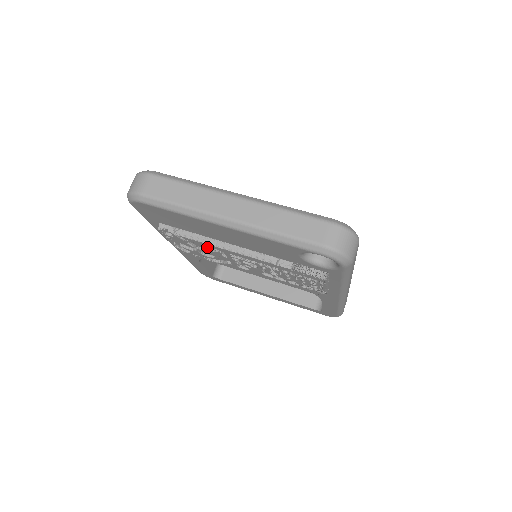
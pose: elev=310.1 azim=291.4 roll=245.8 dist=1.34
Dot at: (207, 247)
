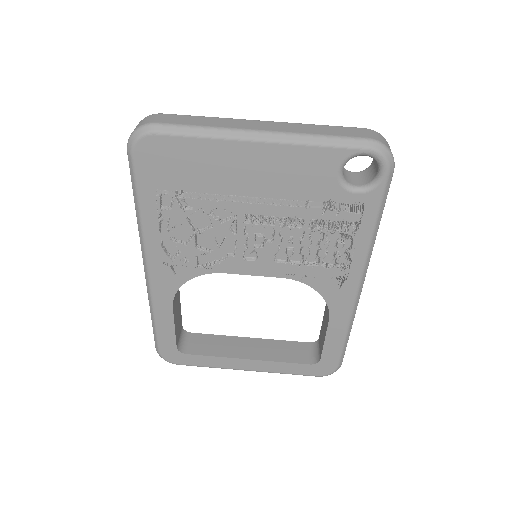
Dot at: (214, 216)
